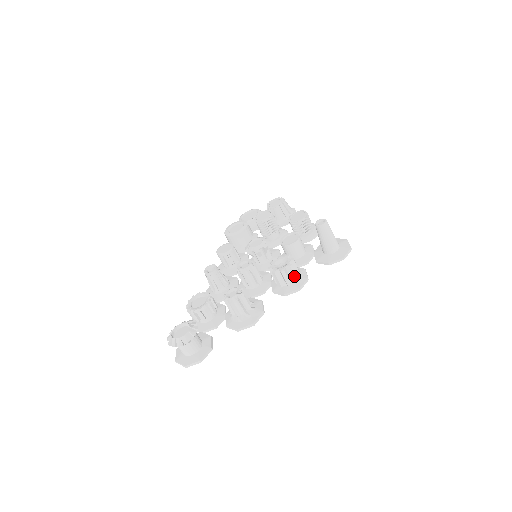
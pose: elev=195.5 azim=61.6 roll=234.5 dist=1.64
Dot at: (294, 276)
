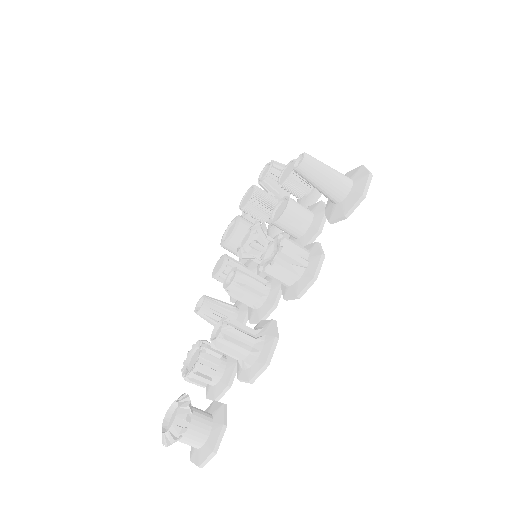
Dot at: (297, 262)
